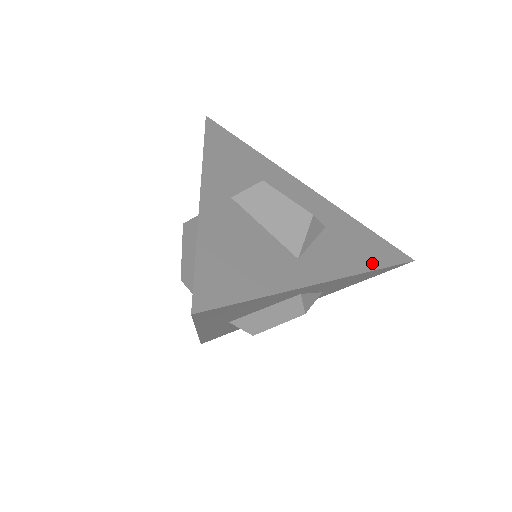
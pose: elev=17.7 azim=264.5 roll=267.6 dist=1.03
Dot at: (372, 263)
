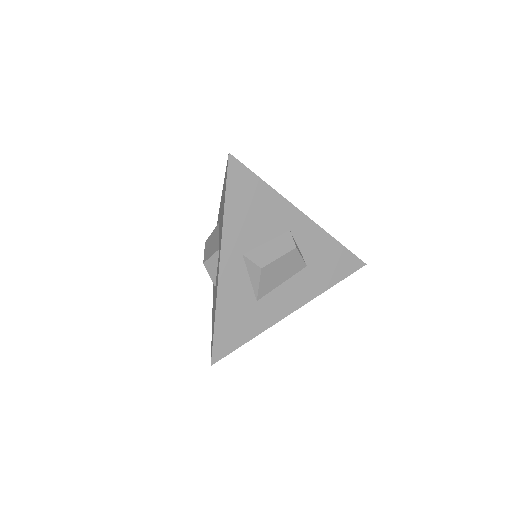
Dot at: occluded
